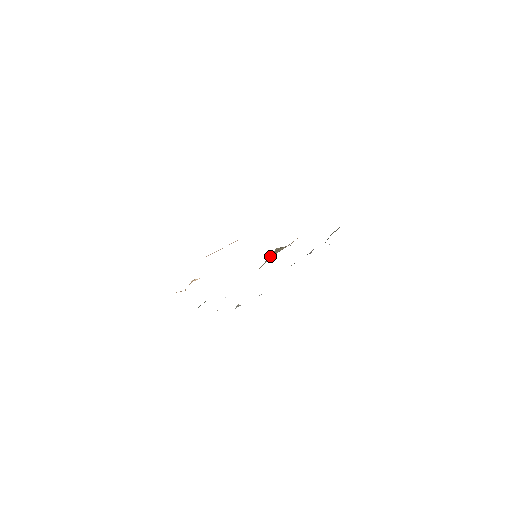
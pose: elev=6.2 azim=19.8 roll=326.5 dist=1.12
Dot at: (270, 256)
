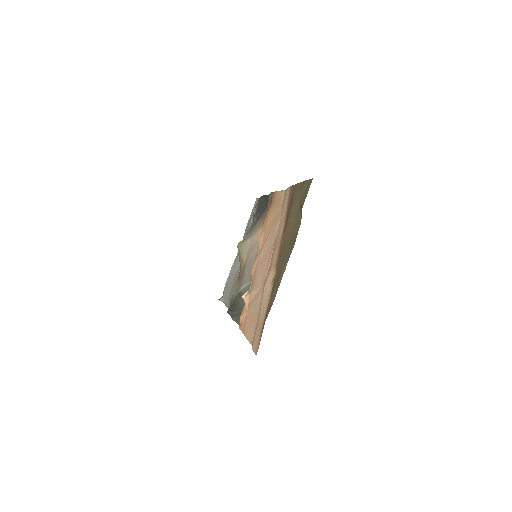
Dot at: (243, 252)
